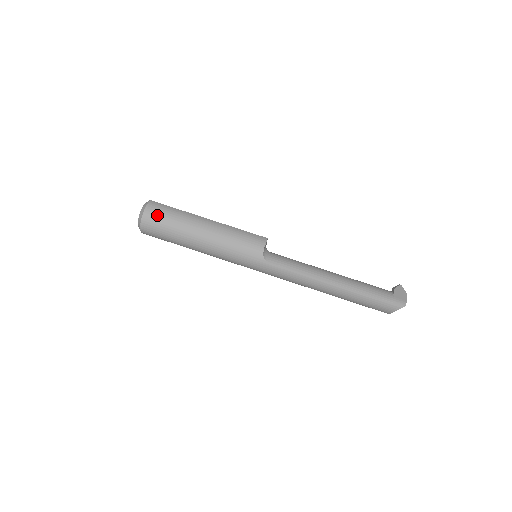
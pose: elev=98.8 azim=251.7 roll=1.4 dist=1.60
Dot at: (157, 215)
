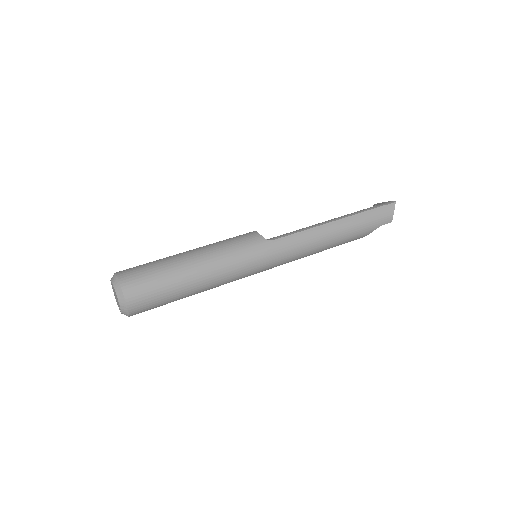
Dot at: (135, 272)
